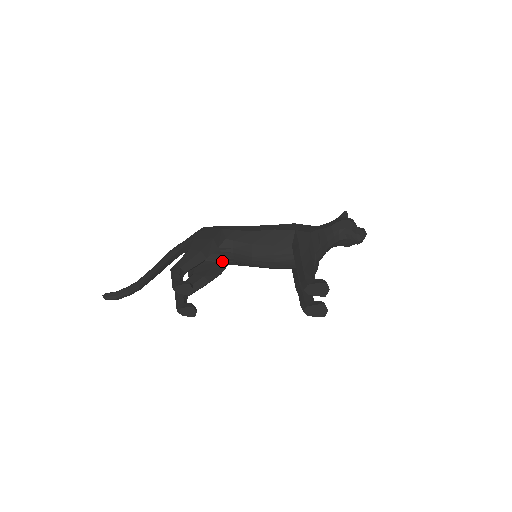
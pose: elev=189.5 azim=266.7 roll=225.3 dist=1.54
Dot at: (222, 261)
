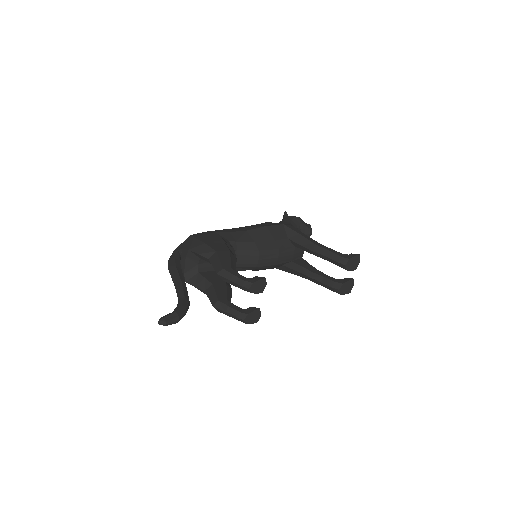
Dot at: occluded
